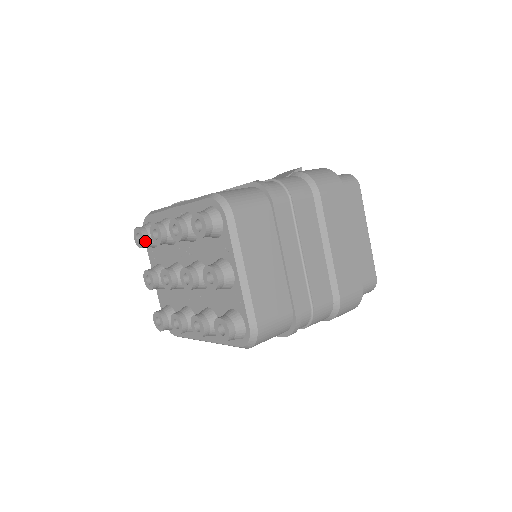
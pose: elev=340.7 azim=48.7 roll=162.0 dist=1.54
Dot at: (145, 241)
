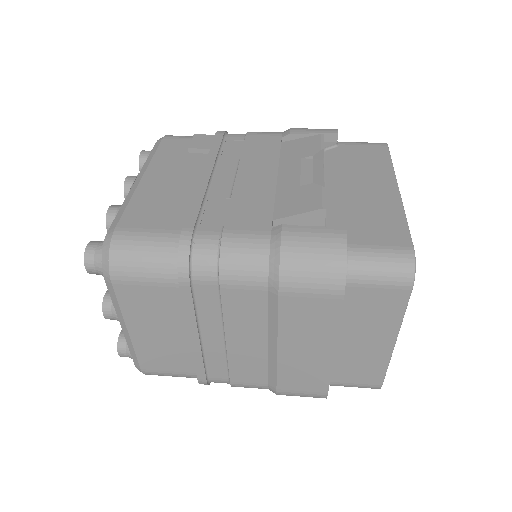
Dot at: occluded
